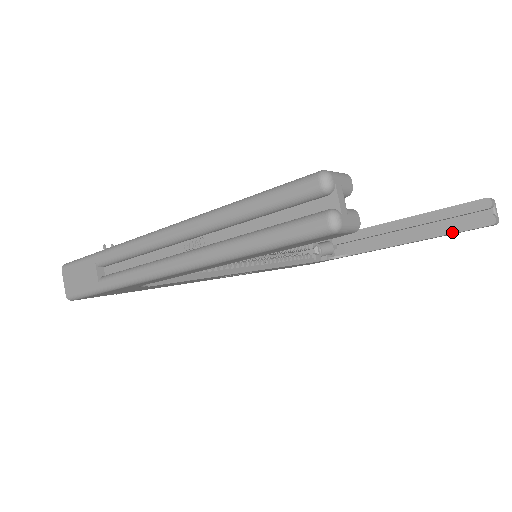
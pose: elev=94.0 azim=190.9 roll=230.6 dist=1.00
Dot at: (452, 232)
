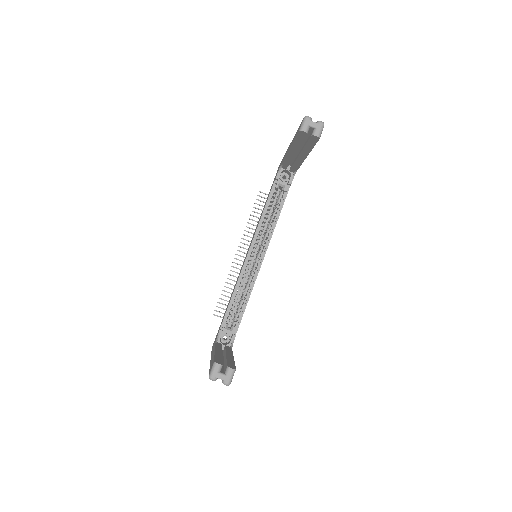
Dot at: (312, 148)
